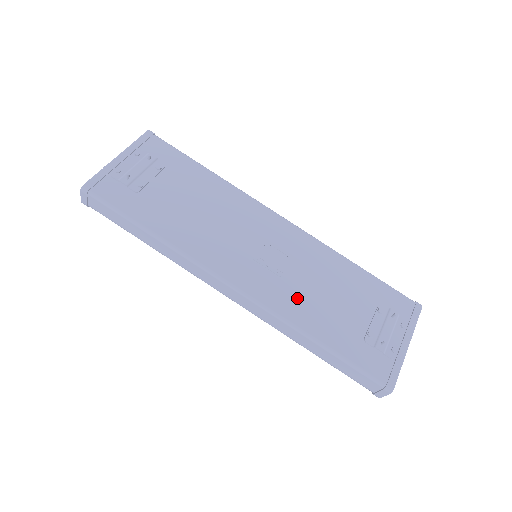
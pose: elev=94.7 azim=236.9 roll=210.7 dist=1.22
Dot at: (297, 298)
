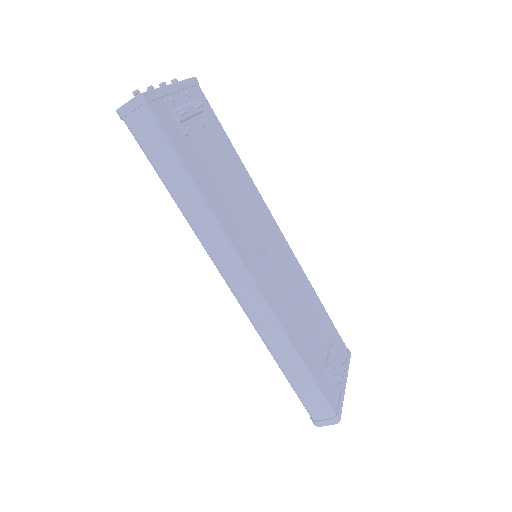
Dot at: (289, 311)
